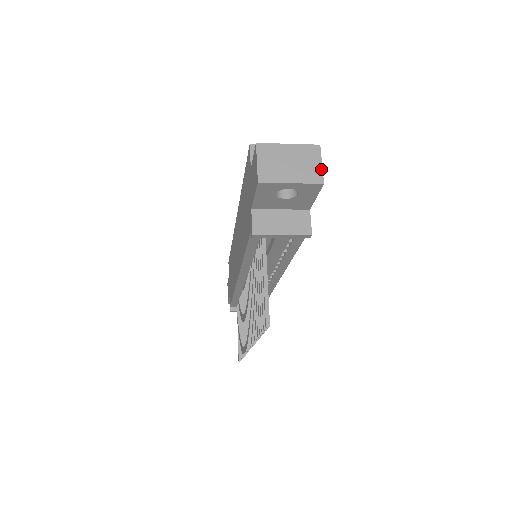
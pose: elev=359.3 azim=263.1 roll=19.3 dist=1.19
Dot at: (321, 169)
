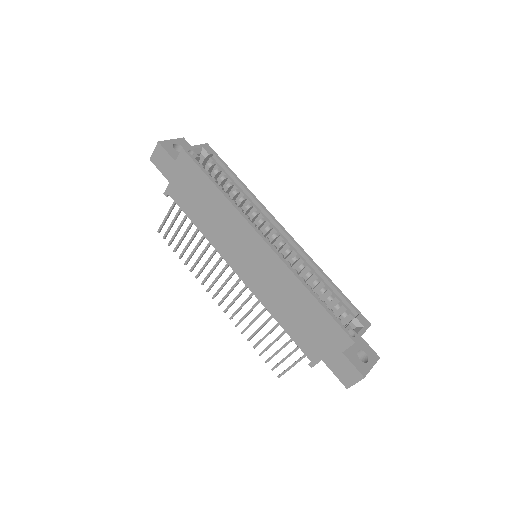
Dot at: occluded
